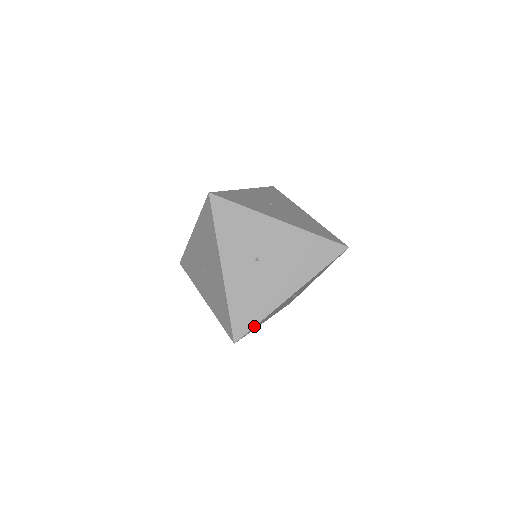
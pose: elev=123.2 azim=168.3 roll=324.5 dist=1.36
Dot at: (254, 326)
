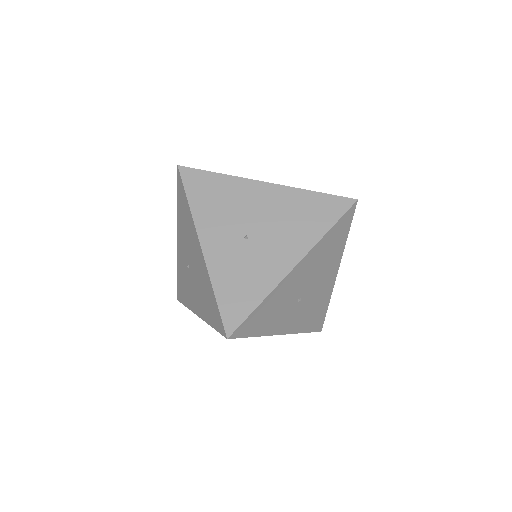
Dot at: occluded
